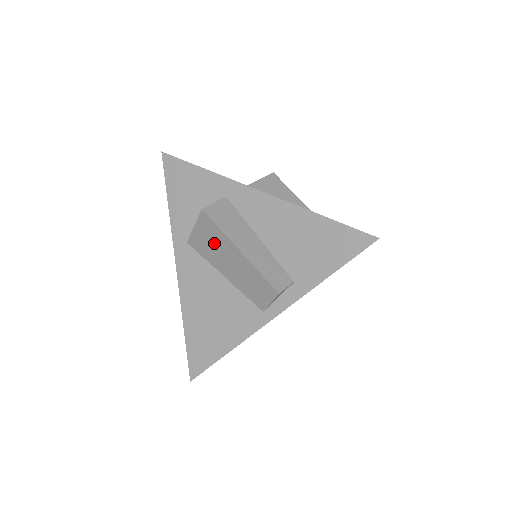
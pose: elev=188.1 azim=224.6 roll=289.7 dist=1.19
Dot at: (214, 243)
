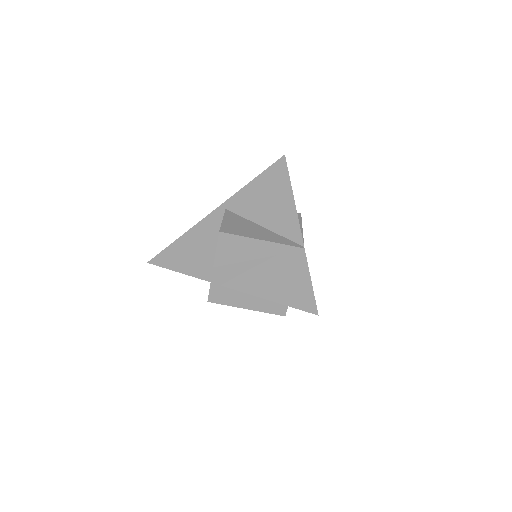
Dot at: occluded
